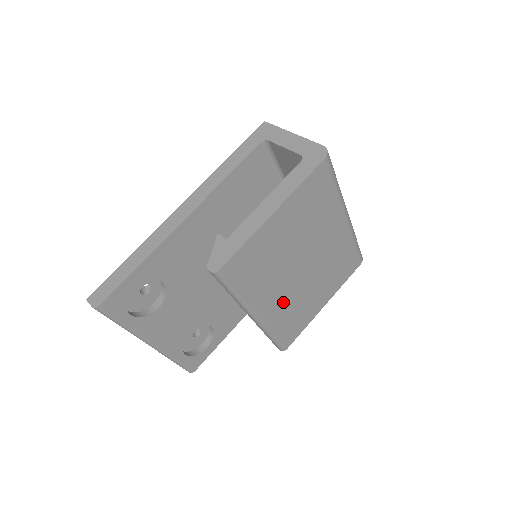
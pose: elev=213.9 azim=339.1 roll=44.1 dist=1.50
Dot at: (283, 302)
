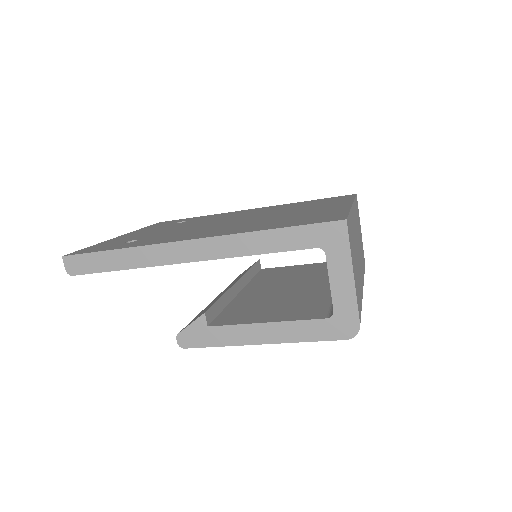
Dot at: occluded
